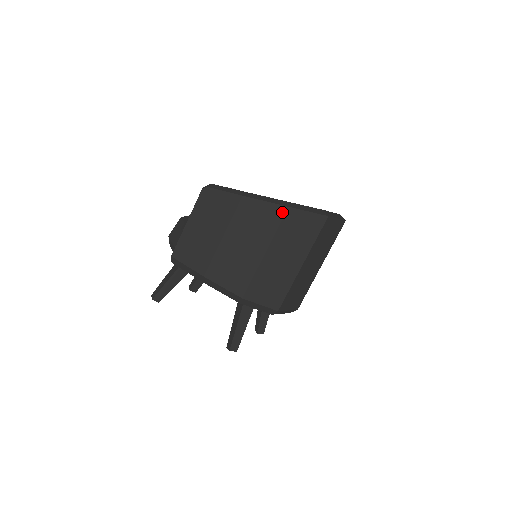
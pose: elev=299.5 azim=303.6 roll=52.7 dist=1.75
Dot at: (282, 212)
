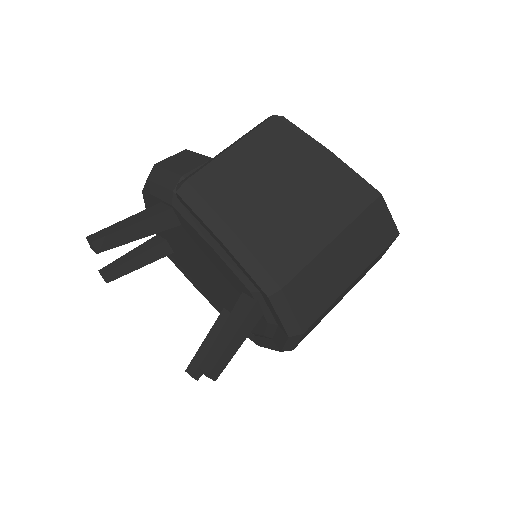
Dot at: (372, 196)
